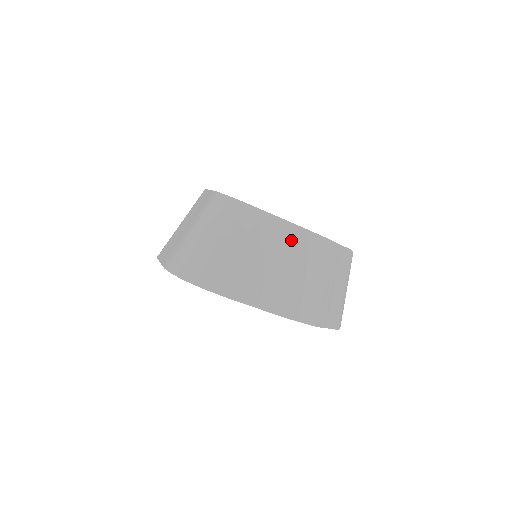
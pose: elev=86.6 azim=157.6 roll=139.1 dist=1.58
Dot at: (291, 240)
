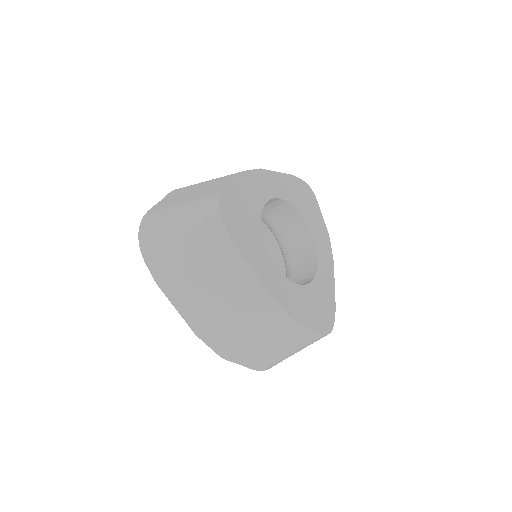
Dot at: (245, 288)
